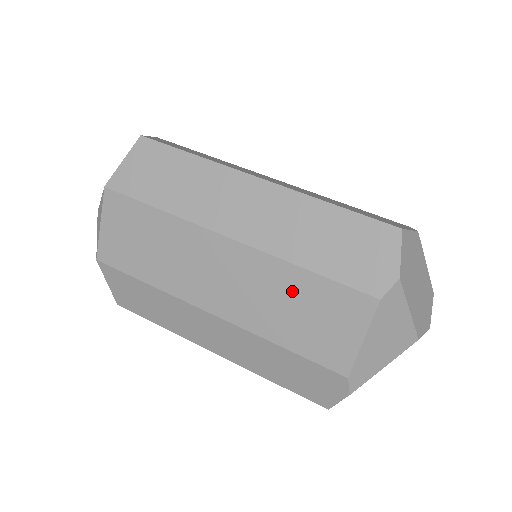
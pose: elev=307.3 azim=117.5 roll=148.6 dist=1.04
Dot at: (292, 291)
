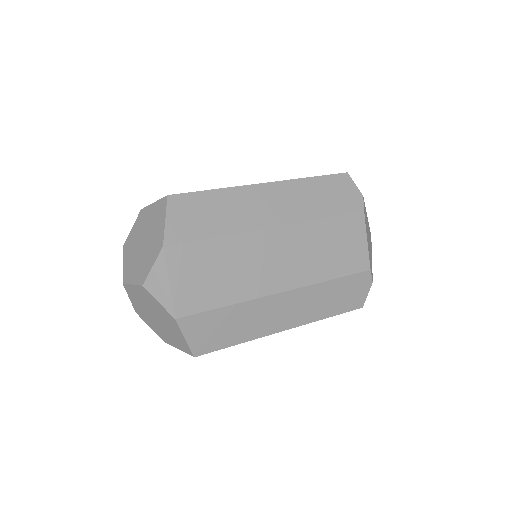
Dot at: (324, 238)
